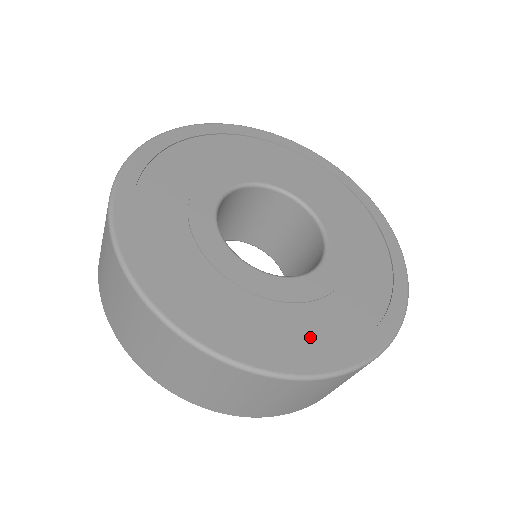
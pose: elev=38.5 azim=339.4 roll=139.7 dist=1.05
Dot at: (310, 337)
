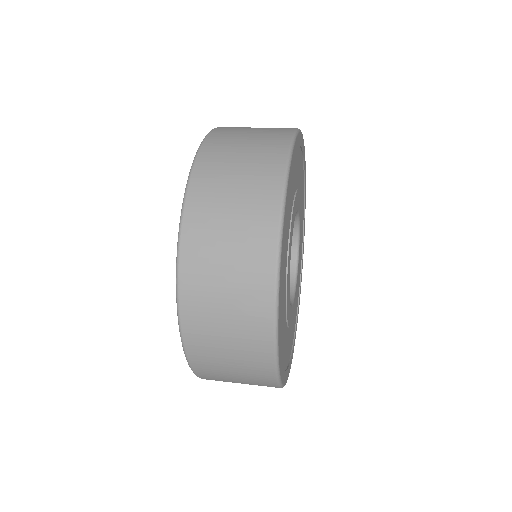
Dot at: (288, 353)
